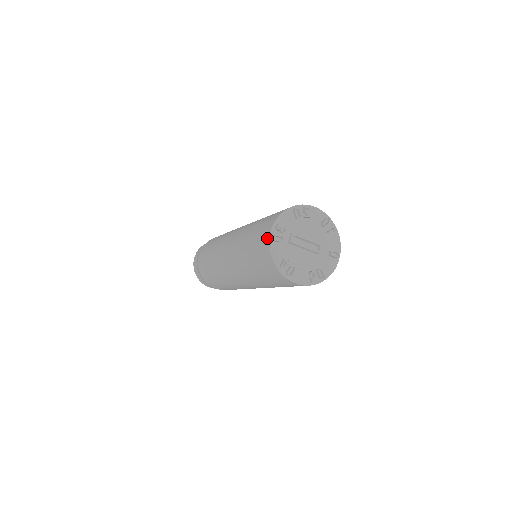
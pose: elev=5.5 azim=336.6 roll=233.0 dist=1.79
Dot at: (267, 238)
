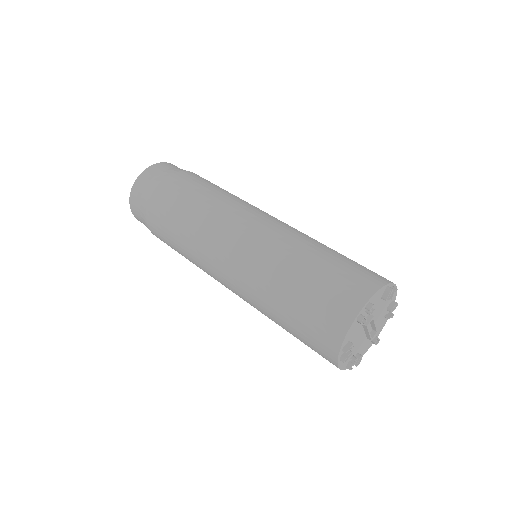
Dot at: (351, 312)
